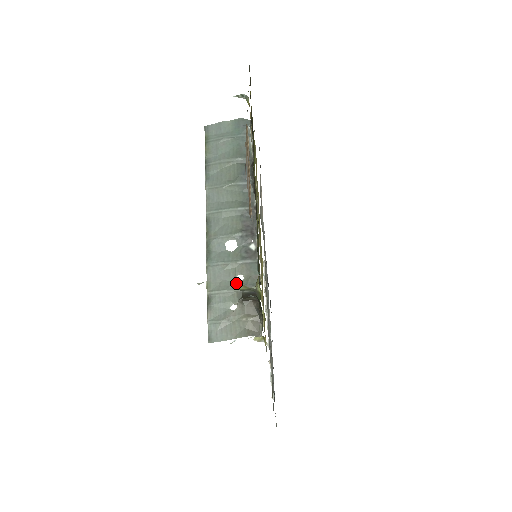
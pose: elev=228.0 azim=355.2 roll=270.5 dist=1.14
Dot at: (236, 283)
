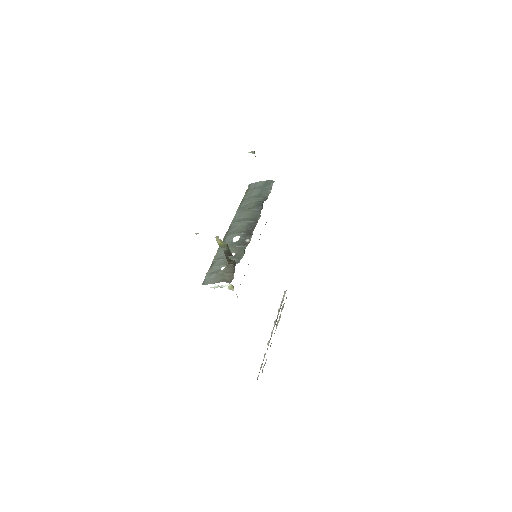
Dot at: (230, 257)
